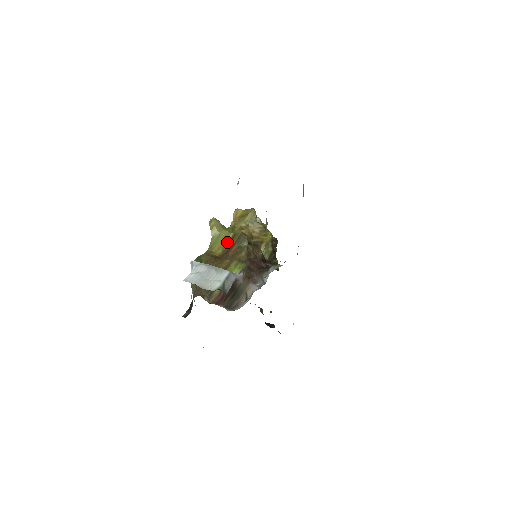
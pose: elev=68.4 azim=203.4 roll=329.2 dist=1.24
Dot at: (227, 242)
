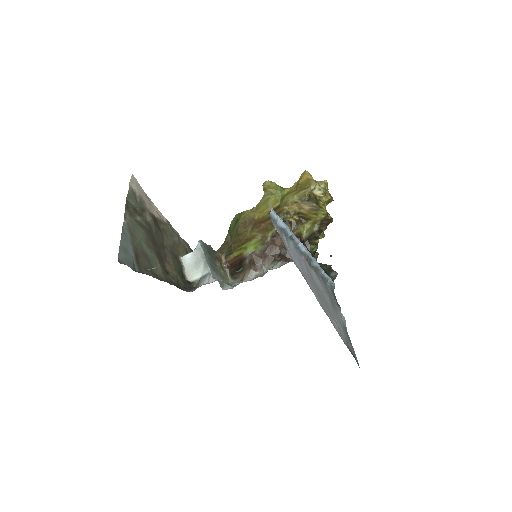
Dot at: occluded
